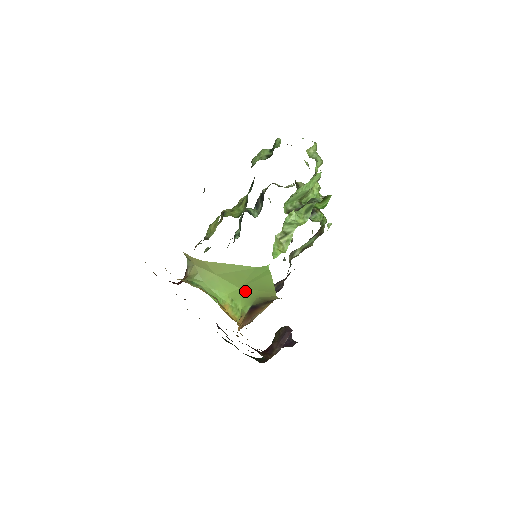
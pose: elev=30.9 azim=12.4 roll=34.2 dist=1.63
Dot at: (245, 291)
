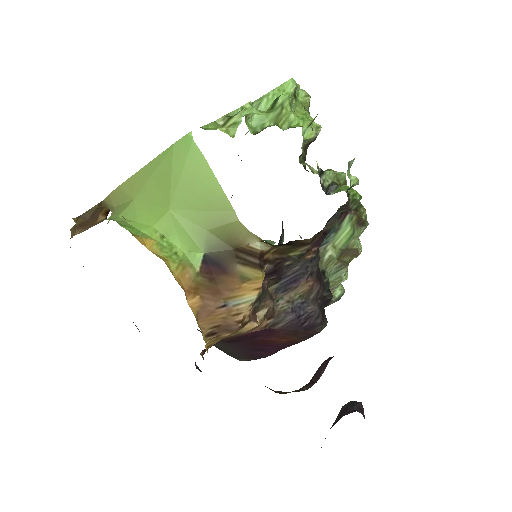
Dot at: (182, 217)
